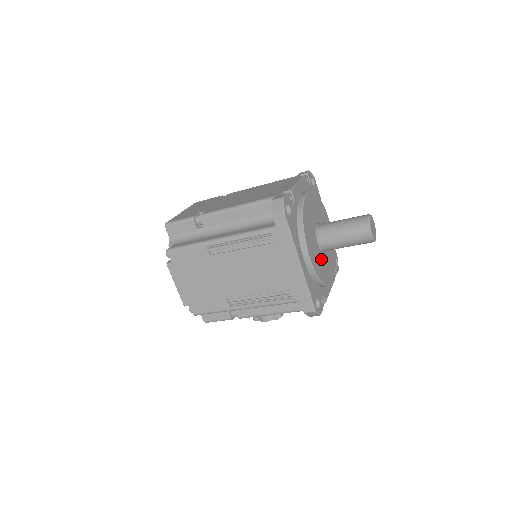
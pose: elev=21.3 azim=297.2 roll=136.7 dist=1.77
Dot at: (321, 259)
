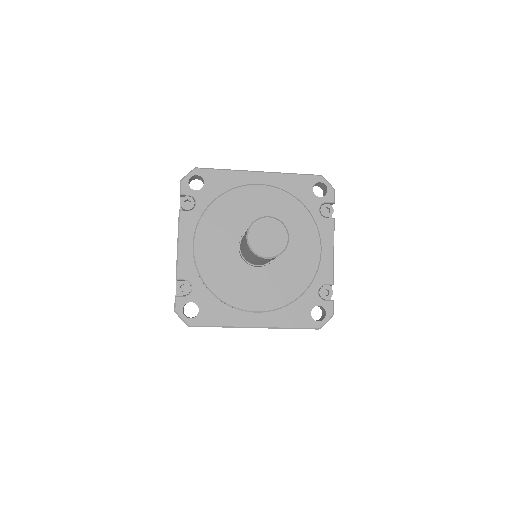
Dot at: (278, 271)
